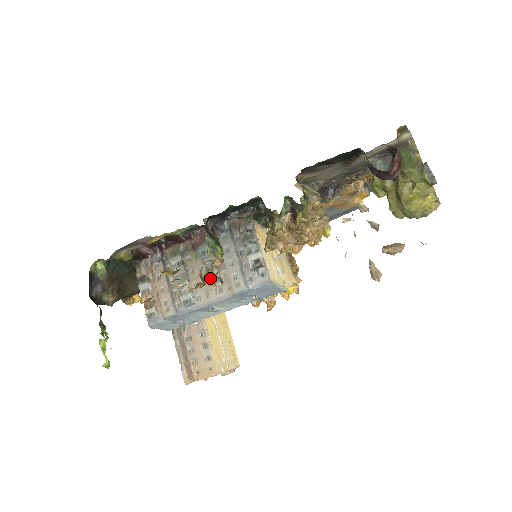
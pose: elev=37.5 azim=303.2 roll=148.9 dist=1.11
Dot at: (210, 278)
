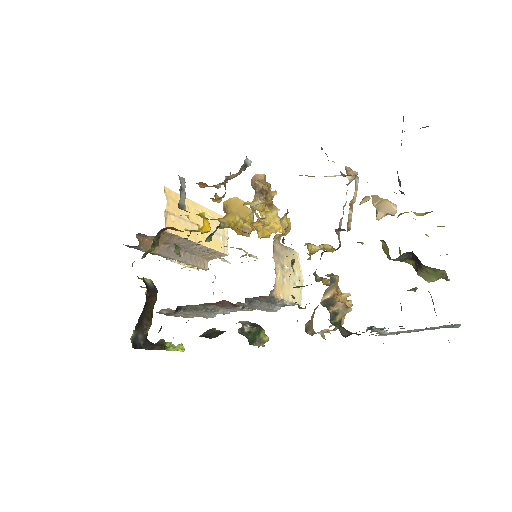
Dot at: occluded
